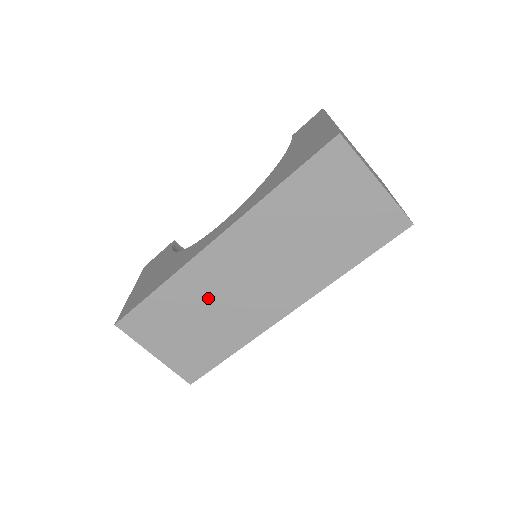
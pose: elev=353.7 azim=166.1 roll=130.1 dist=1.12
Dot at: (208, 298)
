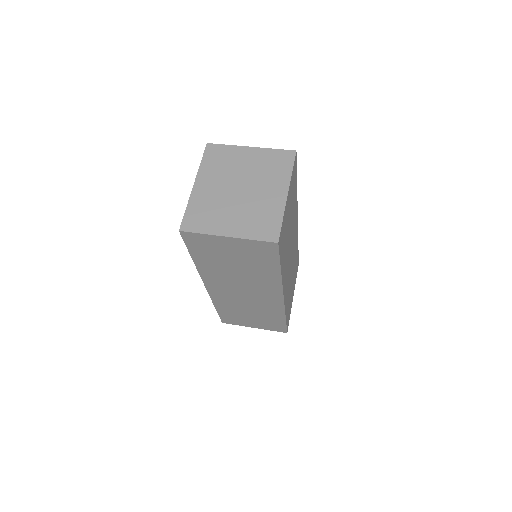
Dot at: (239, 304)
